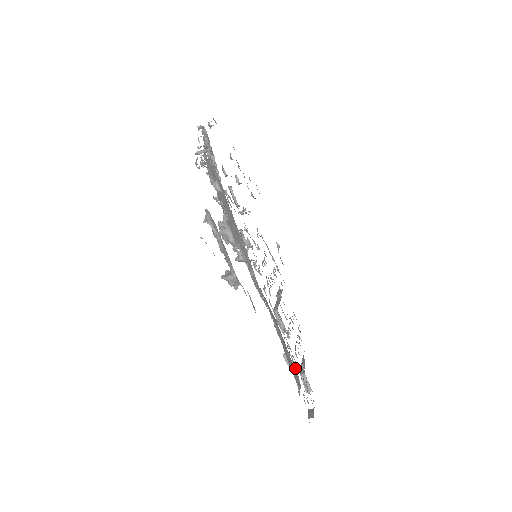
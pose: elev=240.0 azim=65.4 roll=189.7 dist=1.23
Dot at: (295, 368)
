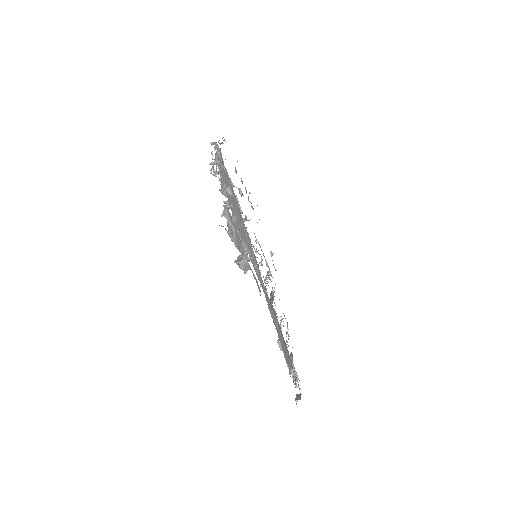
Dot at: occluded
